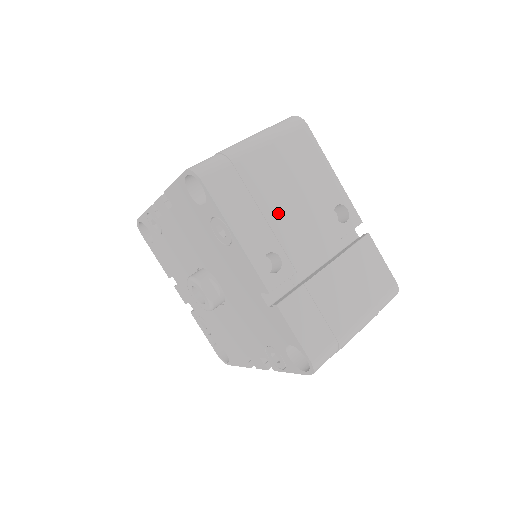
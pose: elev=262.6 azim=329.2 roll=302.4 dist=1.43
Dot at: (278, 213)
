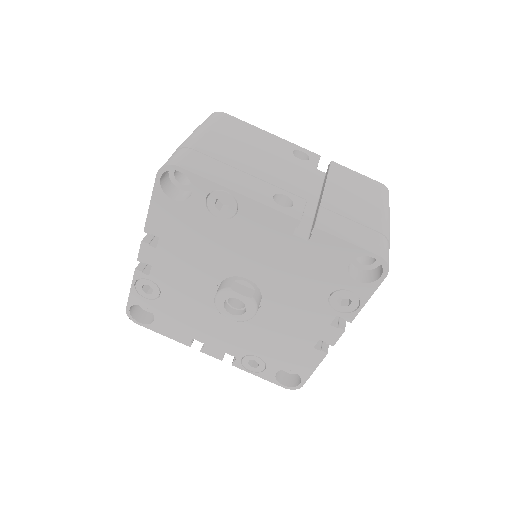
Dot at: (256, 168)
